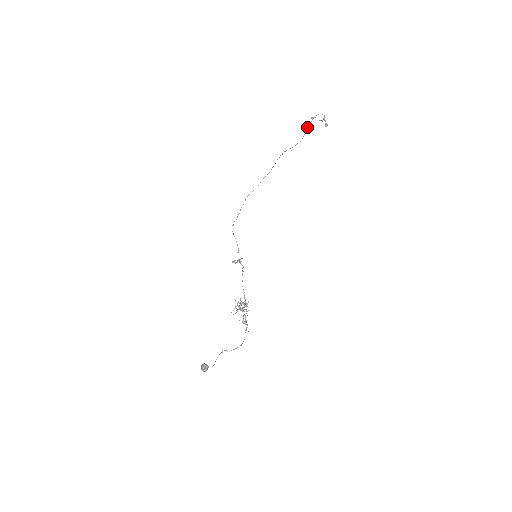
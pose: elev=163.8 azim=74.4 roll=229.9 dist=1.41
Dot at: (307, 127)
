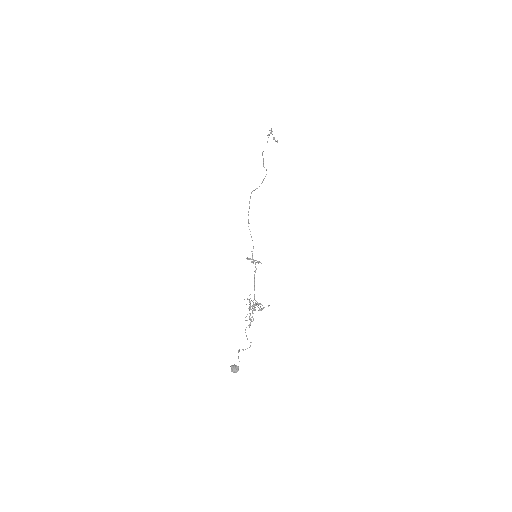
Dot at: (268, 137)
